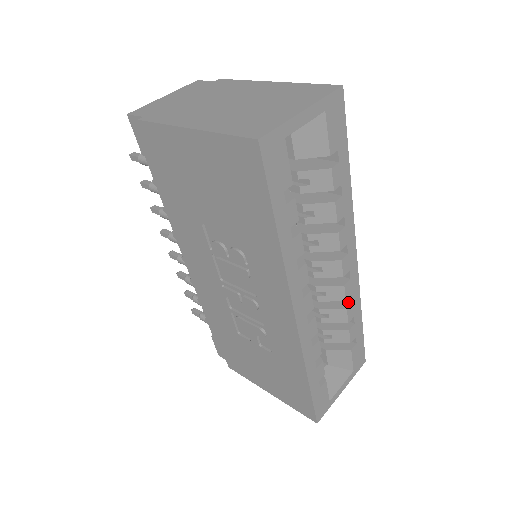
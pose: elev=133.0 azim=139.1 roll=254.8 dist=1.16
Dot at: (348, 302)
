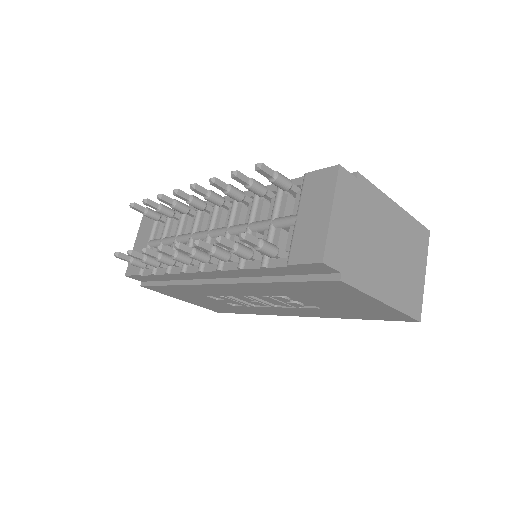
Dot at: occluded
